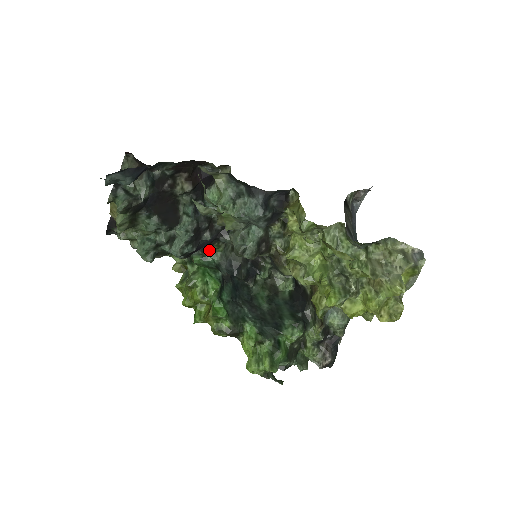
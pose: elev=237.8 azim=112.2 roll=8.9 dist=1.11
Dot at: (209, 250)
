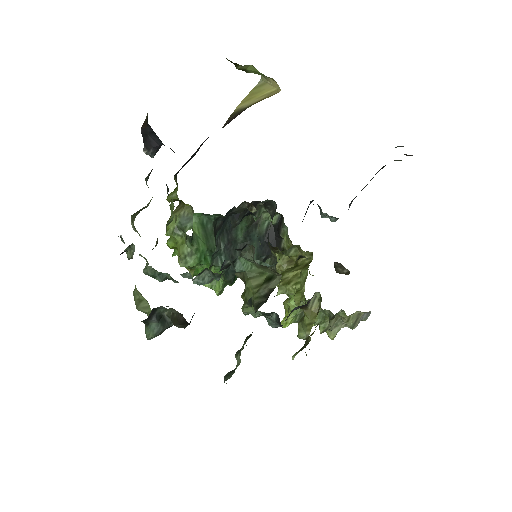
Dot at: occluded
